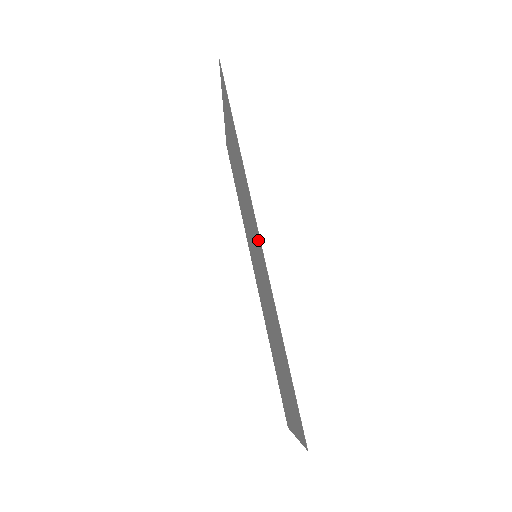
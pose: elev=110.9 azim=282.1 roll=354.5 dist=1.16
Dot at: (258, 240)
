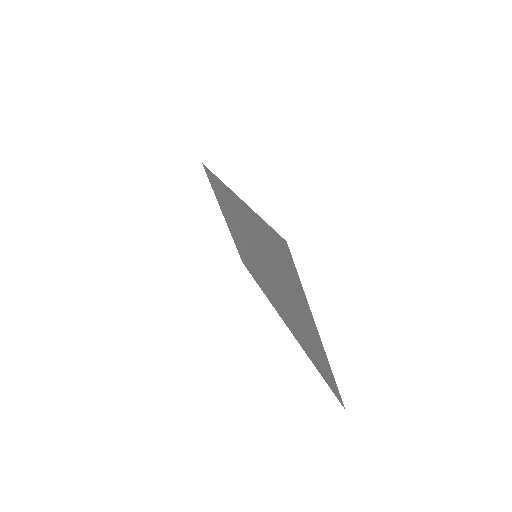
Dot at: (236, 204)
